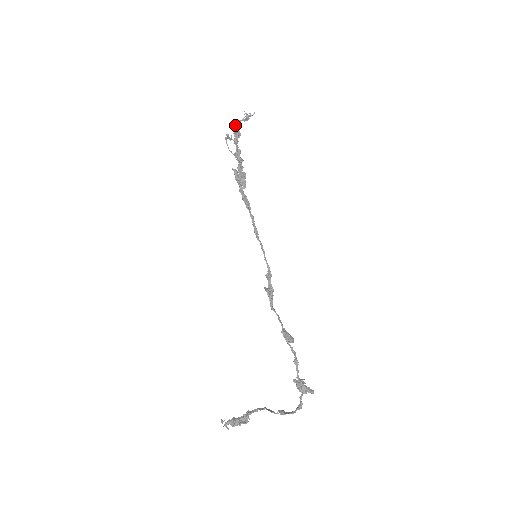
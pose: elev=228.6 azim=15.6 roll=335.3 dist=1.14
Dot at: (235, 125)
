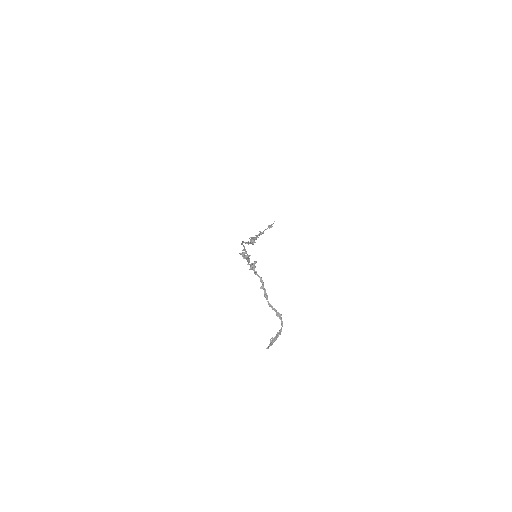
Dot at: occluded
